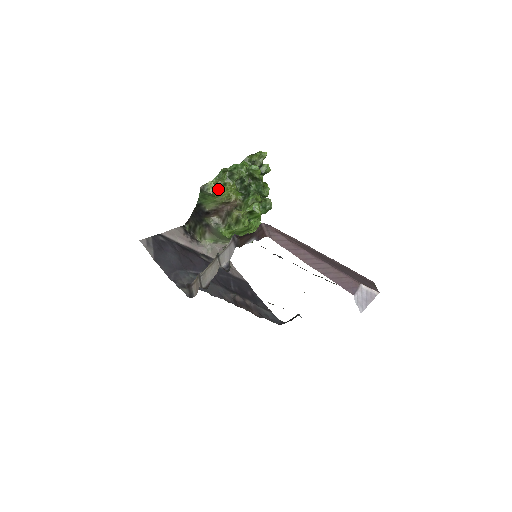
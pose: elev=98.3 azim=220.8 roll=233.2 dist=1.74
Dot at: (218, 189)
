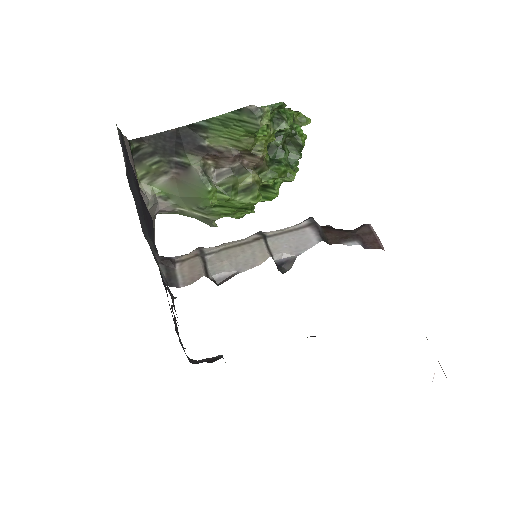
Dot at: (266, 127)
